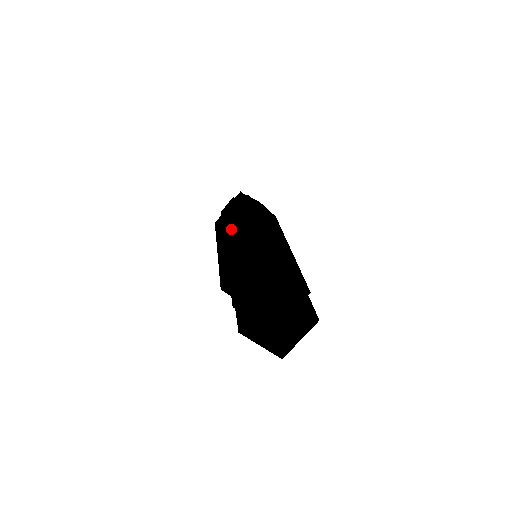
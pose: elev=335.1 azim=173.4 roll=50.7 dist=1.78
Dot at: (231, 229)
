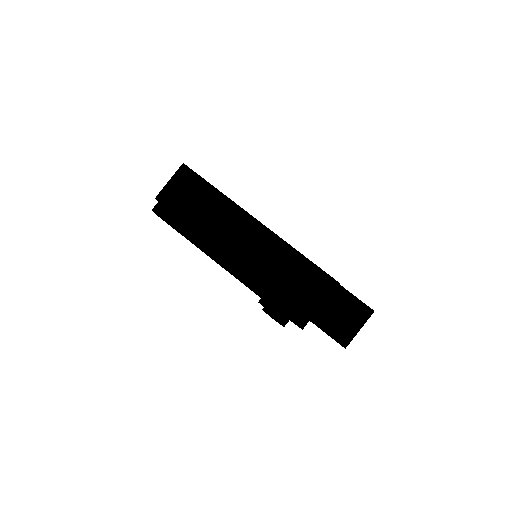
Dot at: occluded
